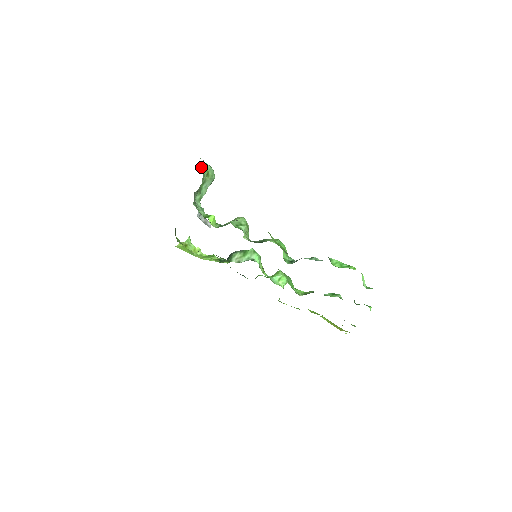
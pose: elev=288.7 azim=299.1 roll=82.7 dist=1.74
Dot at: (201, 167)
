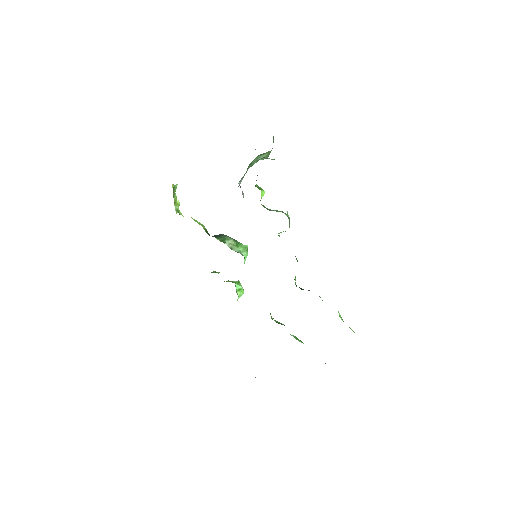
Dot at: occluded
